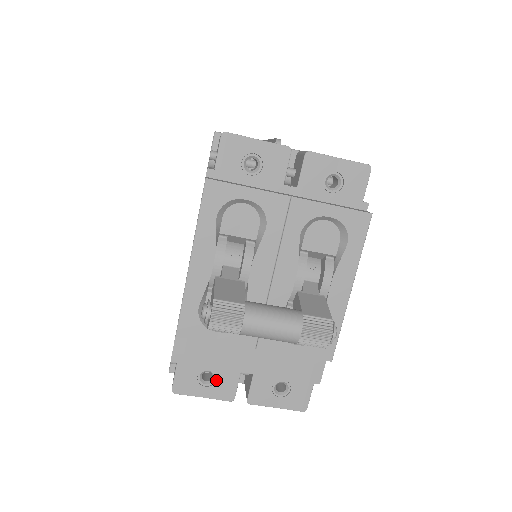
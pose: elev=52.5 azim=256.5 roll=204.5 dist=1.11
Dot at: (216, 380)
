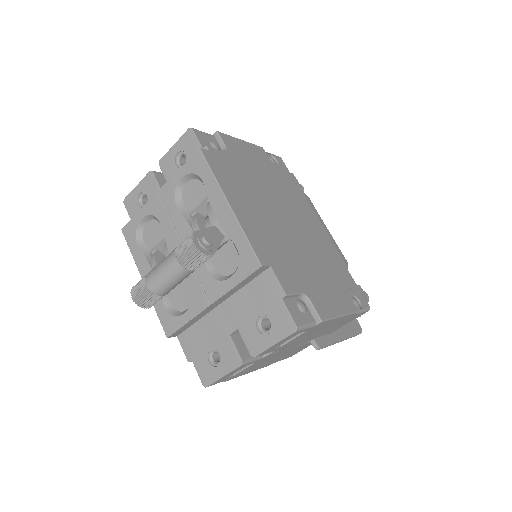
Dot at: (221, 355)
